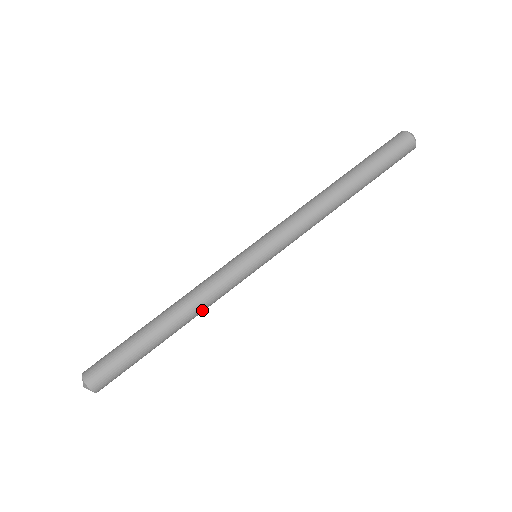
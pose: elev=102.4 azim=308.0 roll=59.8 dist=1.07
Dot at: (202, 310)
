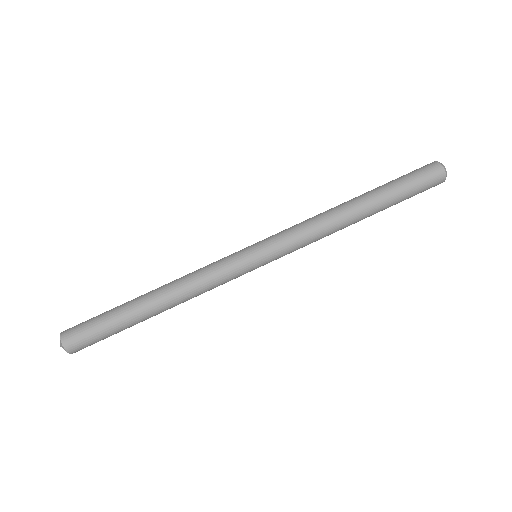
Dot at: (187, 293)
